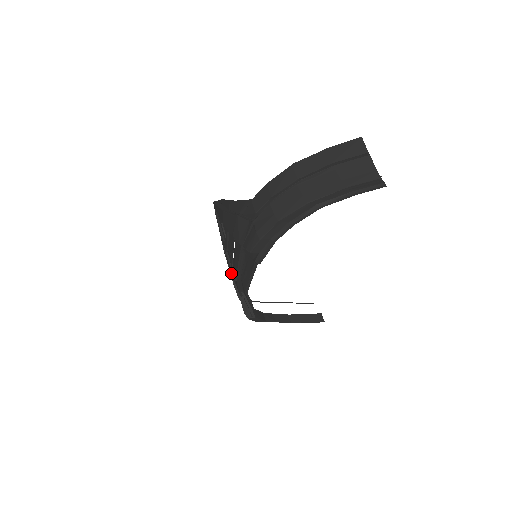
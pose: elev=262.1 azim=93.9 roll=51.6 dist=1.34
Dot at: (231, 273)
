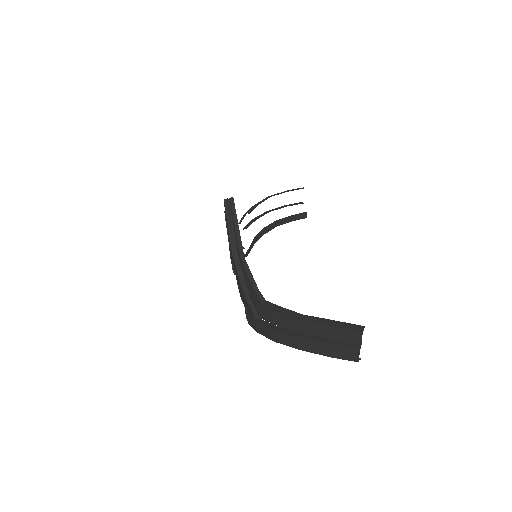
Dot at: occluded
